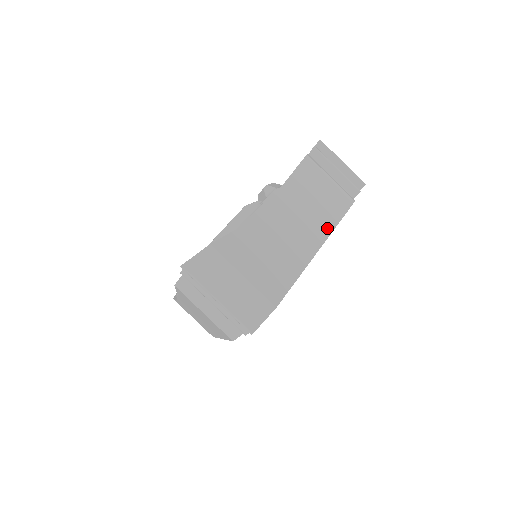
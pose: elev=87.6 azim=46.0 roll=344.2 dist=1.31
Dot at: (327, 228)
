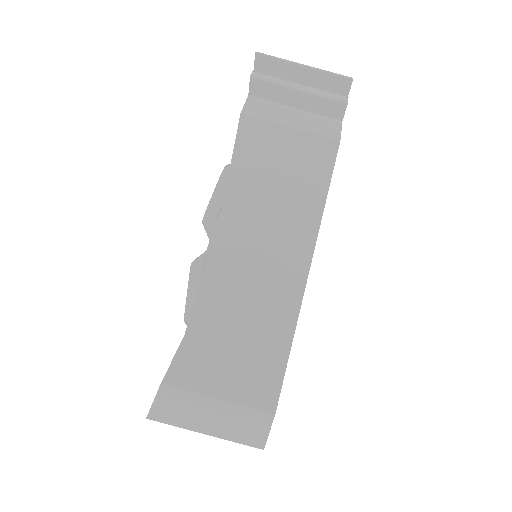
Dot at: (309, 229)
